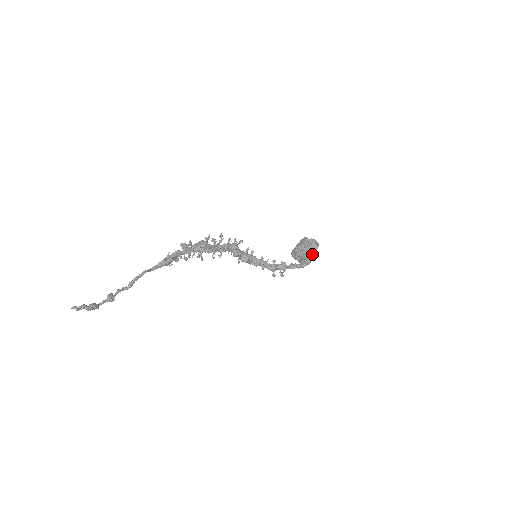
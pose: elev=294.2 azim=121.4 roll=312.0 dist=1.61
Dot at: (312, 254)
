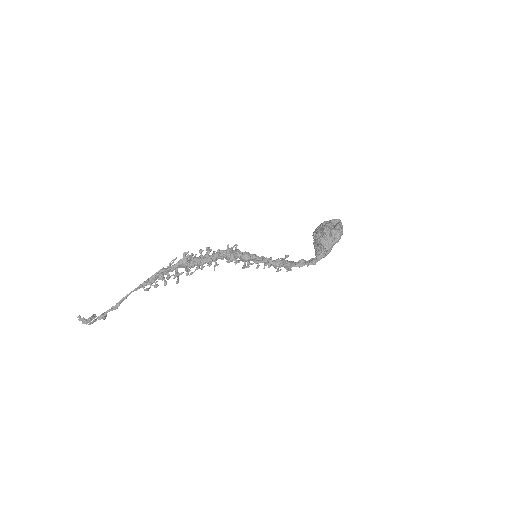
Dot at: (328, 250)
